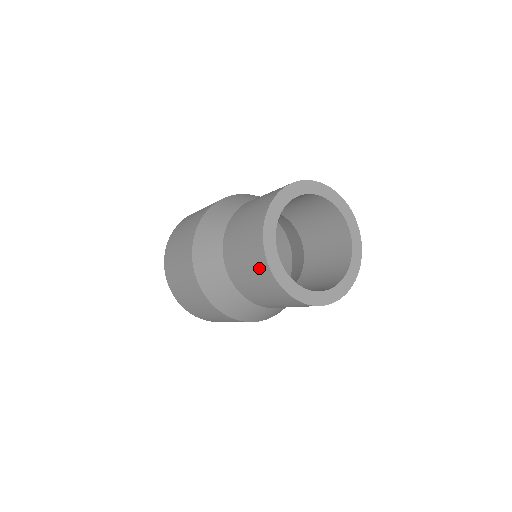
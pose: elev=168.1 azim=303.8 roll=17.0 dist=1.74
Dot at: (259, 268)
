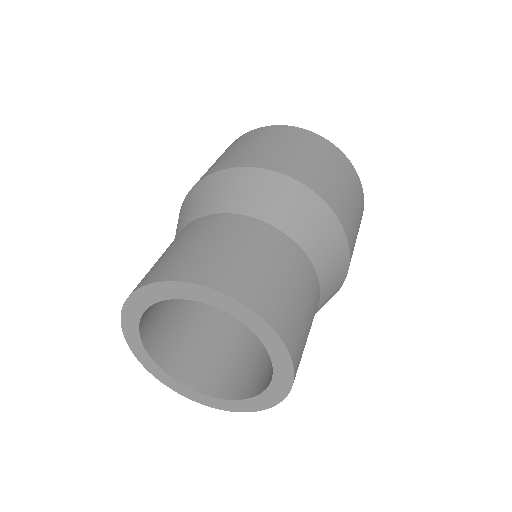
Dot at: occluded
